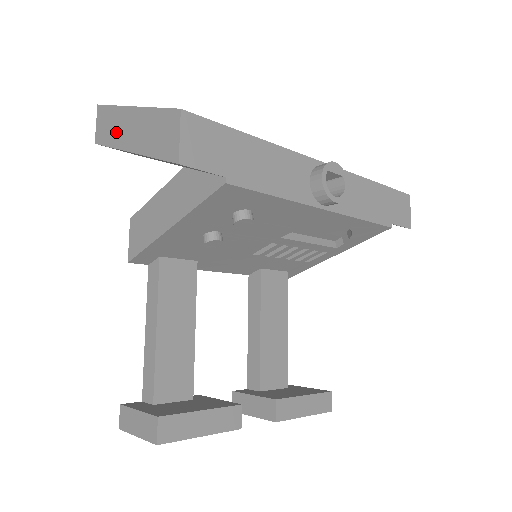
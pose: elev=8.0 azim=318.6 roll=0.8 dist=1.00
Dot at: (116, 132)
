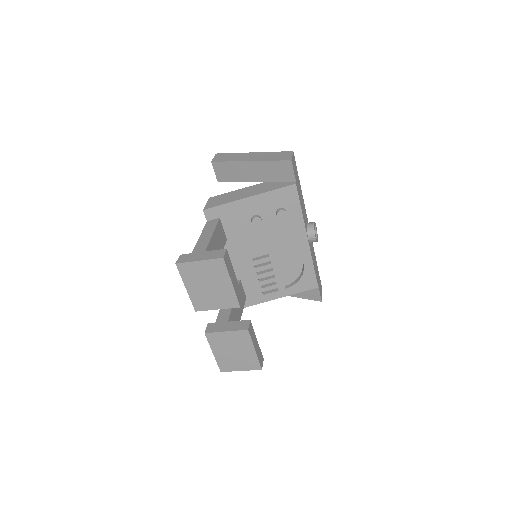
Dot at: (236, 158)
